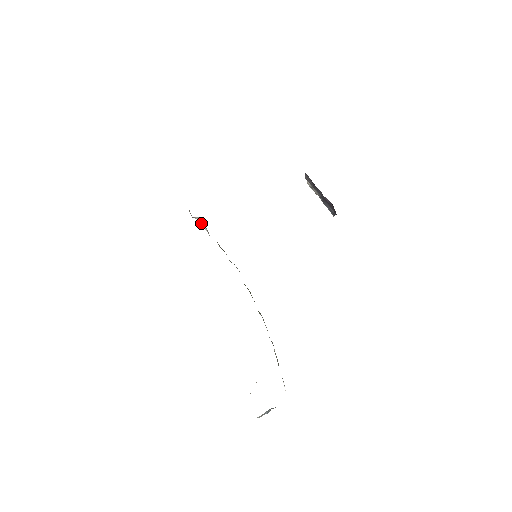
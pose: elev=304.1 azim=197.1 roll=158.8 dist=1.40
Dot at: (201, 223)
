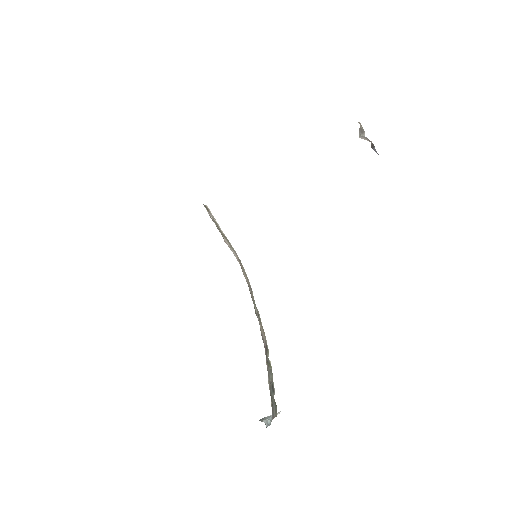
Dot at: (214, 219)
